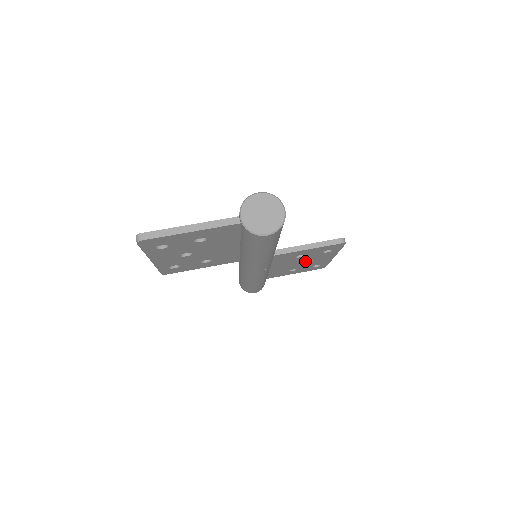
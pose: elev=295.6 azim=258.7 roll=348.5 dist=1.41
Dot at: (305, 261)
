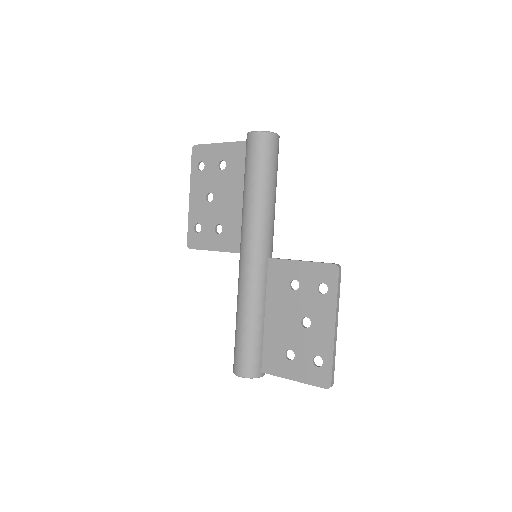
Dot at: (302, 318)
